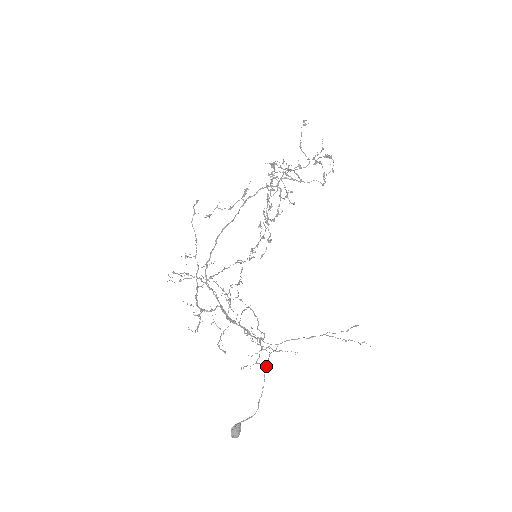
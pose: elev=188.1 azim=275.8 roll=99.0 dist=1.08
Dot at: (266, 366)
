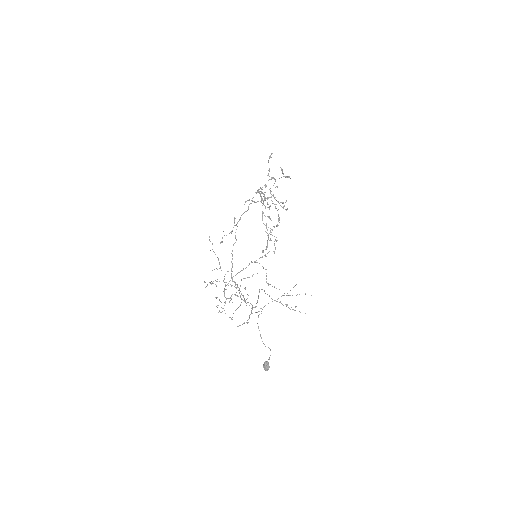
Dot at: occluded
